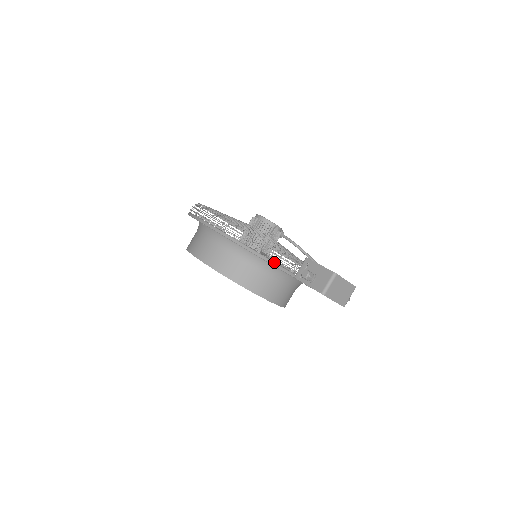
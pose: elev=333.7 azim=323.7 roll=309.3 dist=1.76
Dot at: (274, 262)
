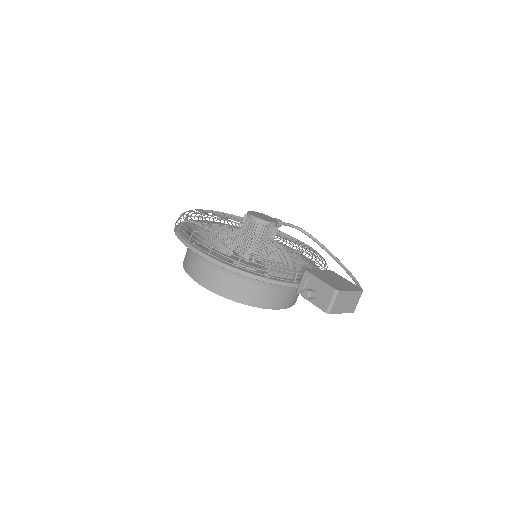
Dot at: (272, 280)
